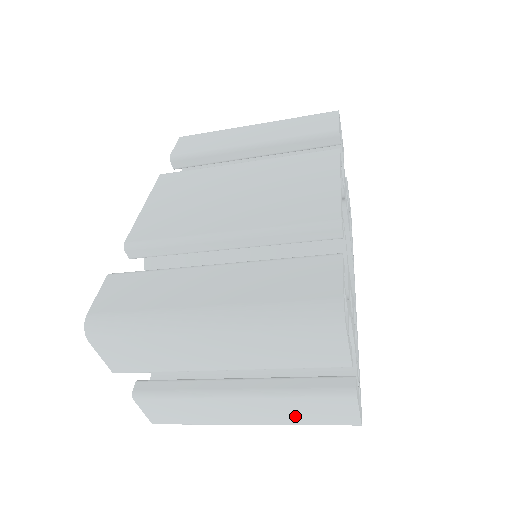
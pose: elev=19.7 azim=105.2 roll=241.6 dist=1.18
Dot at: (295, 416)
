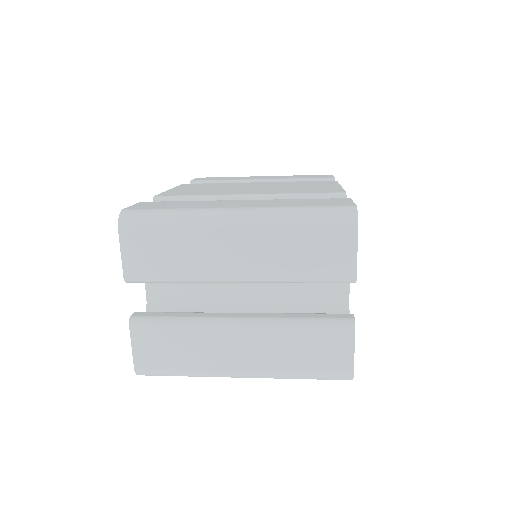
Dot at: (290, 357)
